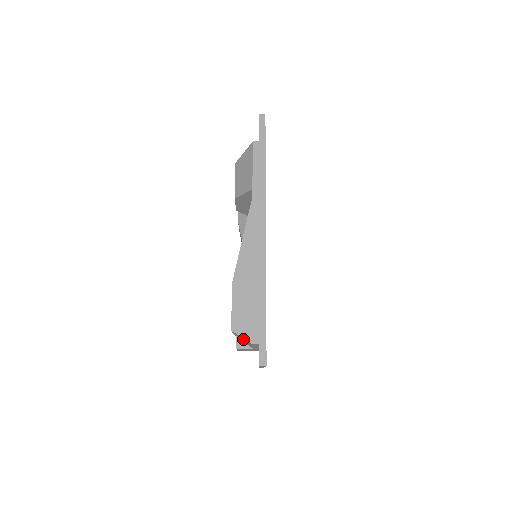
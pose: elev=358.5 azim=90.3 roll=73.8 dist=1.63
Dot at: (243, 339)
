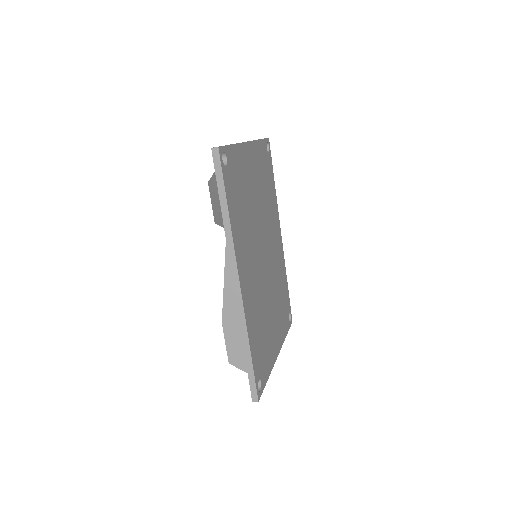
Dot at: occluded
